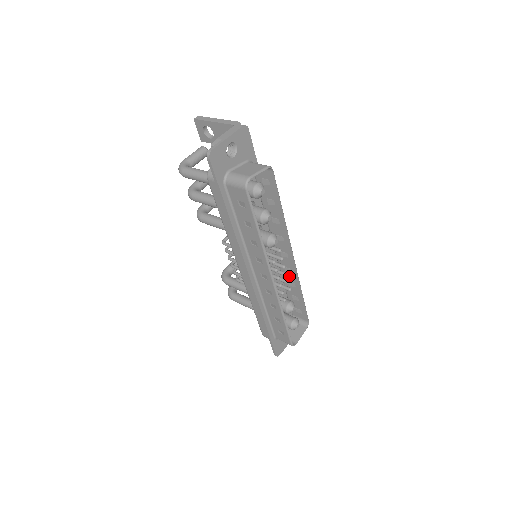
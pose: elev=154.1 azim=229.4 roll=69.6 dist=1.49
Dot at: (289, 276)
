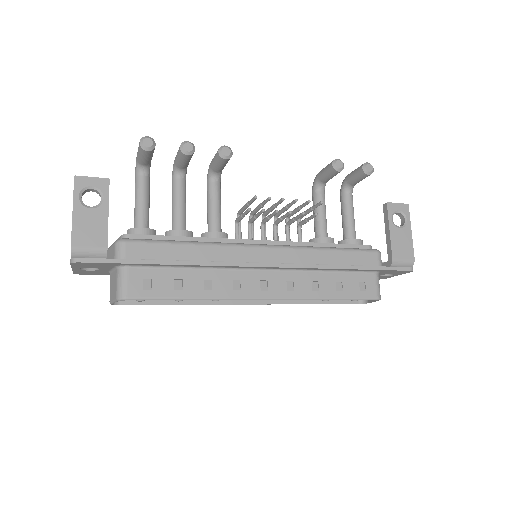
Dot at: (301, 284)
